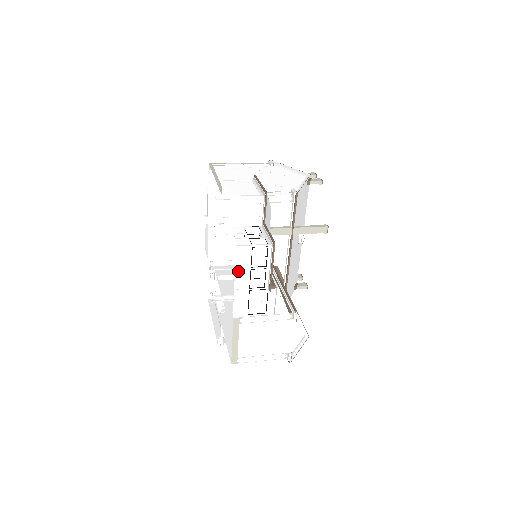
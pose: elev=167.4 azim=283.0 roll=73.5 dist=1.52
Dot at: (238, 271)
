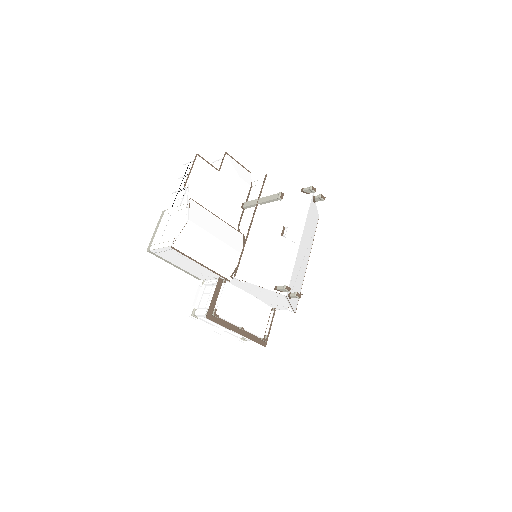
Dot at: (179, 180)
